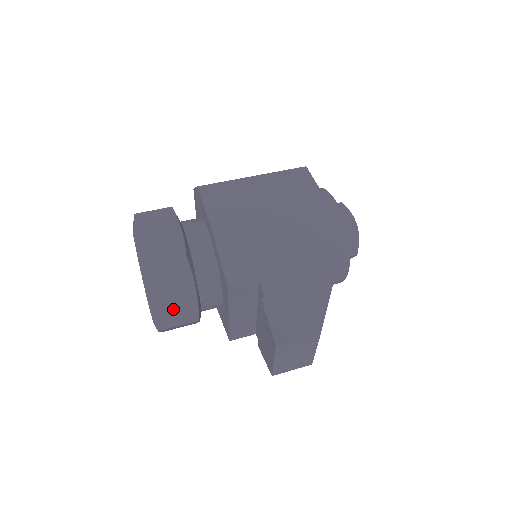
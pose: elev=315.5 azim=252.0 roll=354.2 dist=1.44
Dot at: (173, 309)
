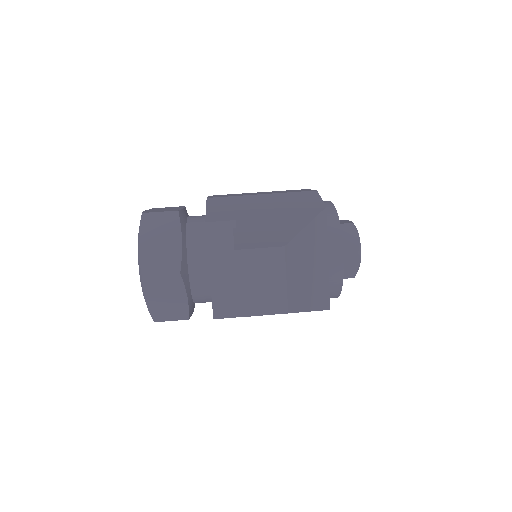
Dot at: (157, 257)
